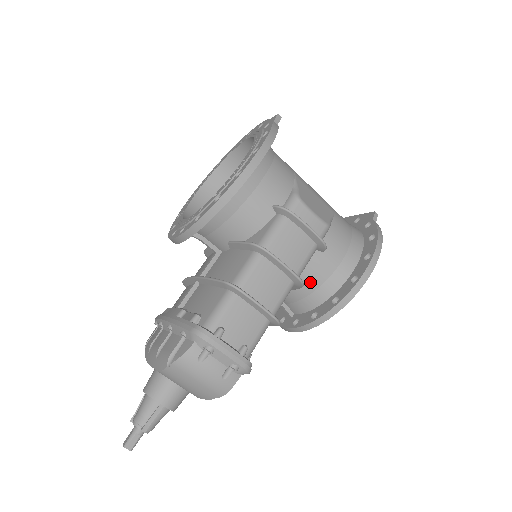
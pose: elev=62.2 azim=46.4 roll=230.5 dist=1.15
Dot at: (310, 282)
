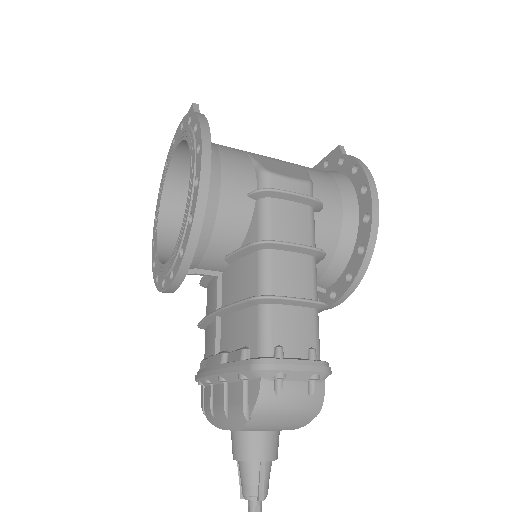
Dot at: (326, 248)
